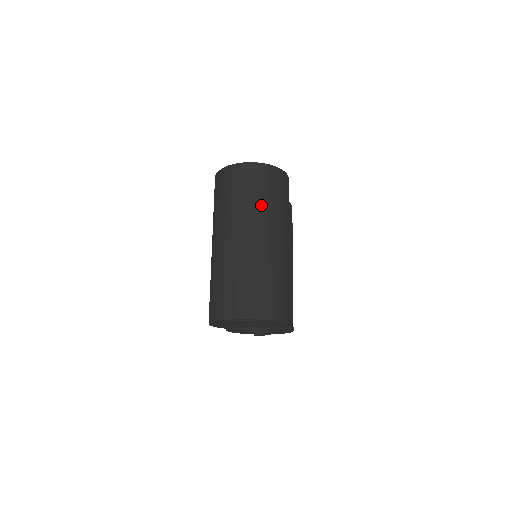
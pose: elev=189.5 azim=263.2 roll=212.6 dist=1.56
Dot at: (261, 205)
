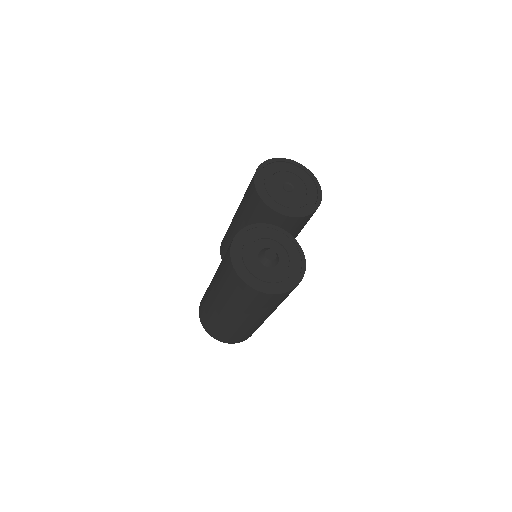
Dot at: occluded
